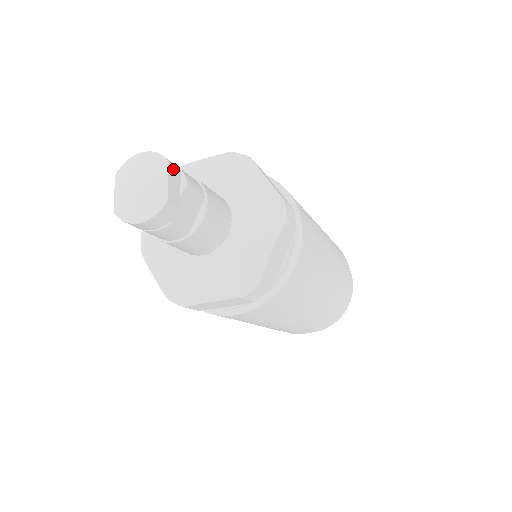
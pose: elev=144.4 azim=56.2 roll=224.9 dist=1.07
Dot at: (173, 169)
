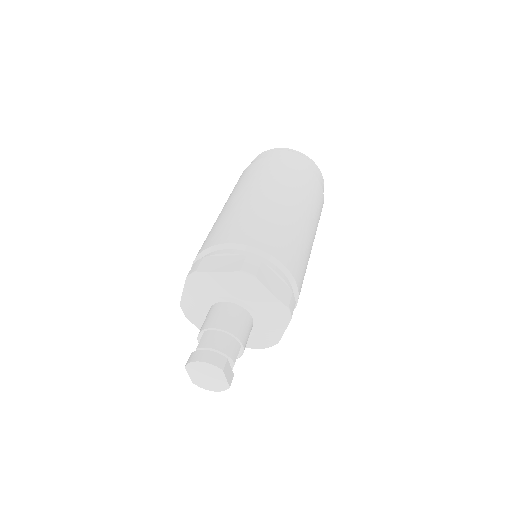
Dot at: (226, 367)
